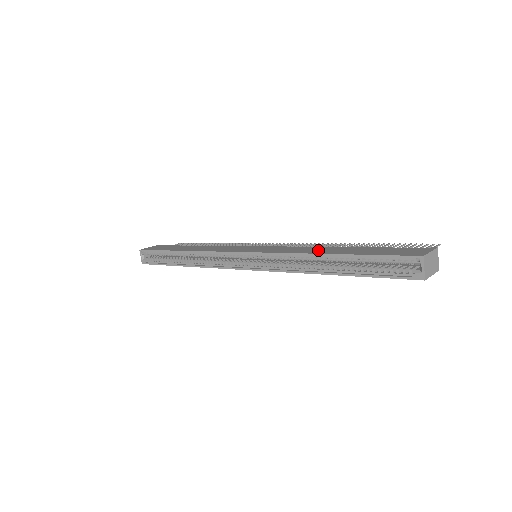
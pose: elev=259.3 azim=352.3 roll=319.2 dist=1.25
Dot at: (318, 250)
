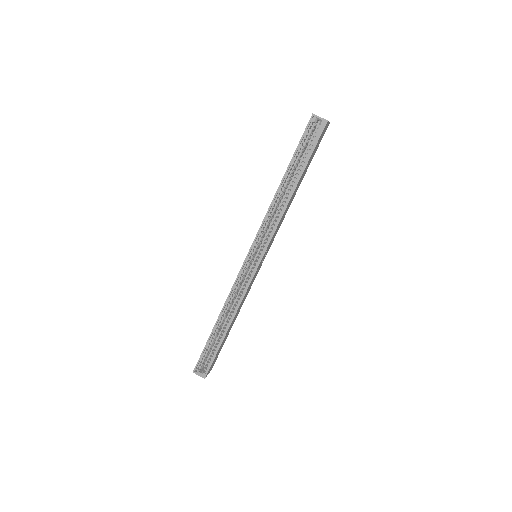
Dot at: occluded
